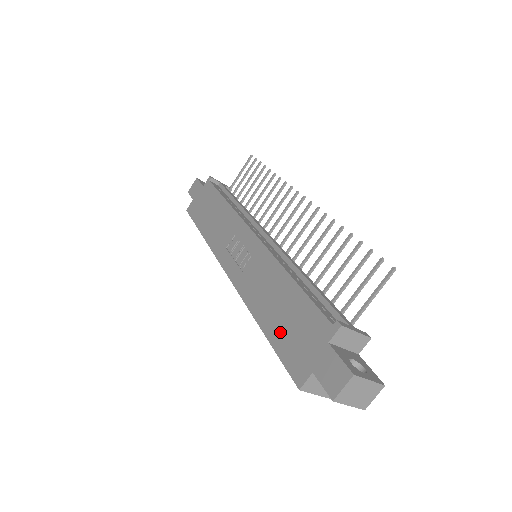
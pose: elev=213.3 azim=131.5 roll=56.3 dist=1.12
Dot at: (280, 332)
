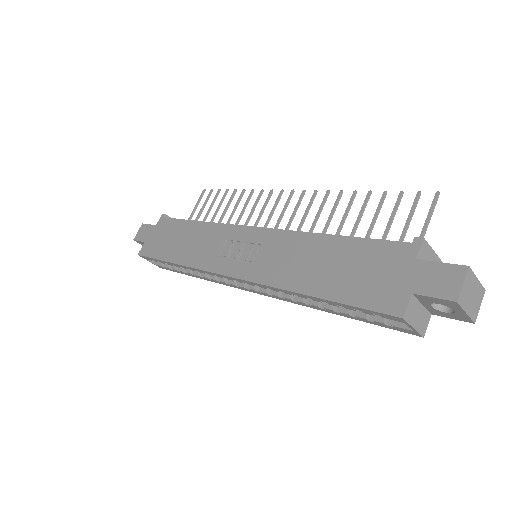
Dot at: (342, 284)
